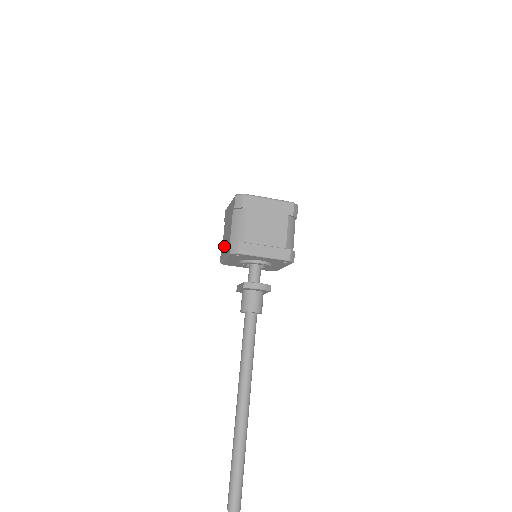
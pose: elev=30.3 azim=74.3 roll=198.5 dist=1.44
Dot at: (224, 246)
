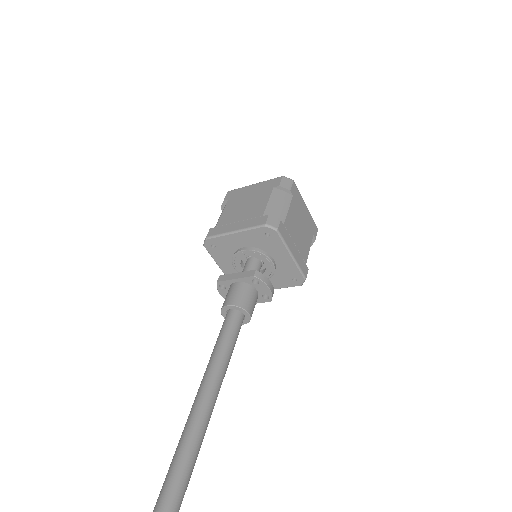
Dot at: (232, 220)
